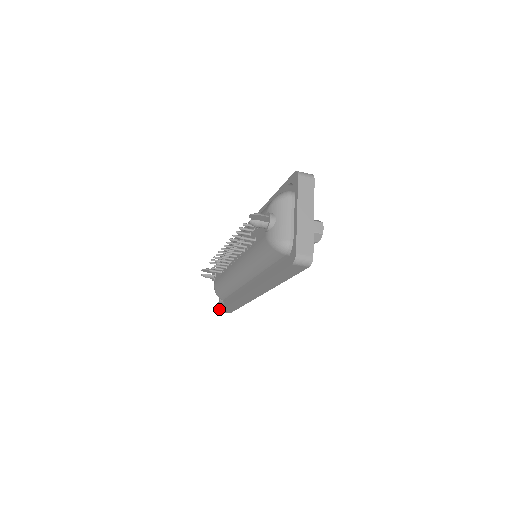
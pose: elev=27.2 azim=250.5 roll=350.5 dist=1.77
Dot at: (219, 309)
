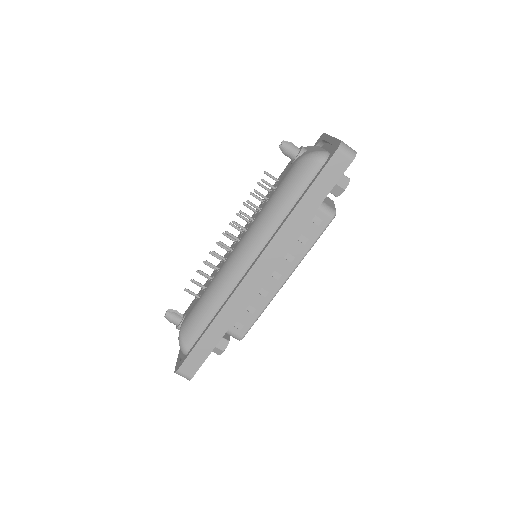
Dot at: (178, 367)
